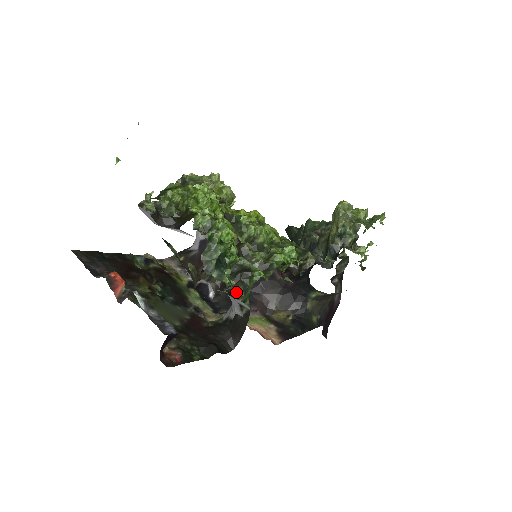
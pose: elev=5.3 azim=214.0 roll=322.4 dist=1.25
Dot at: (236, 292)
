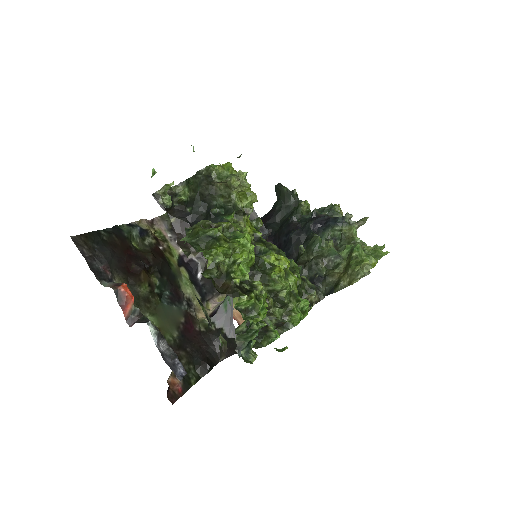
Dot at: occluded
